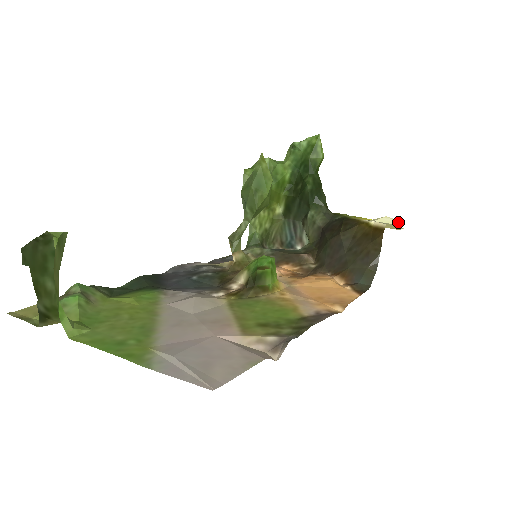
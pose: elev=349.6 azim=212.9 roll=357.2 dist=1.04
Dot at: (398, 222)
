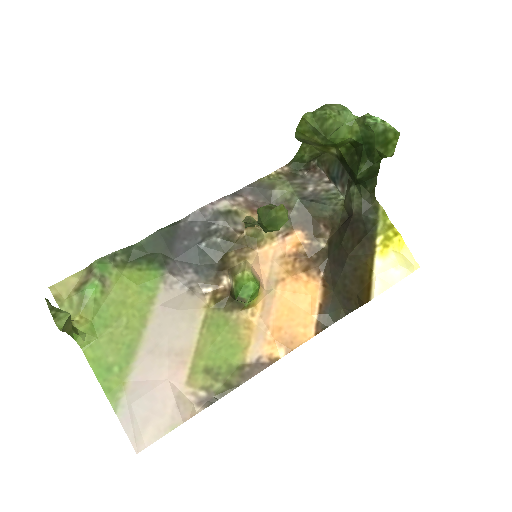
Dot at: (410, 270)
